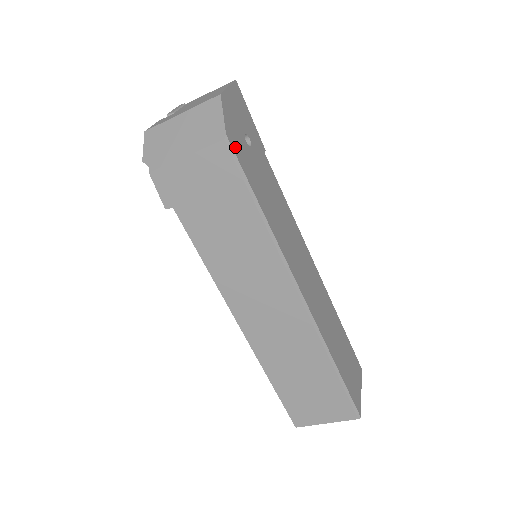
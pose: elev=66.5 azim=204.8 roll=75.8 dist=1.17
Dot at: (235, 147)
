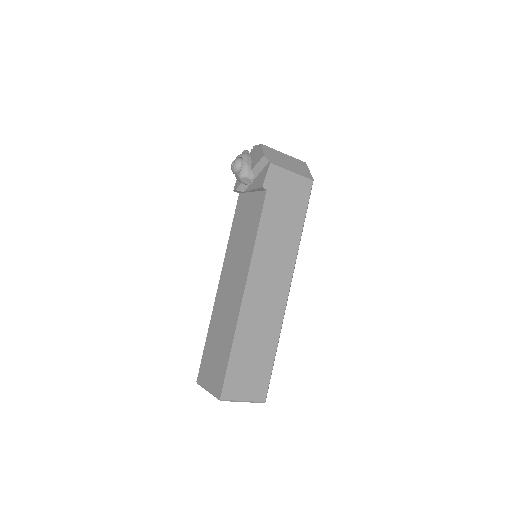
Dot at: occluded
